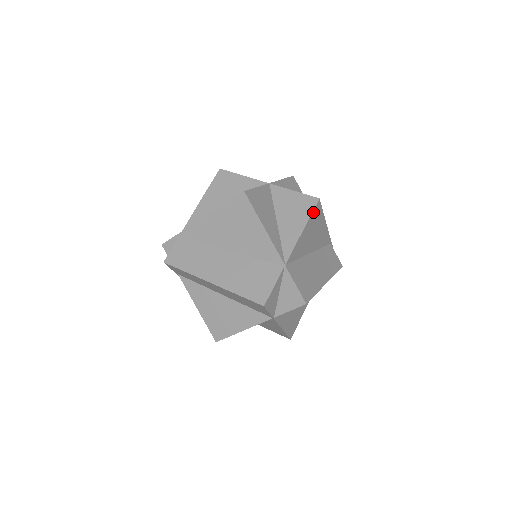
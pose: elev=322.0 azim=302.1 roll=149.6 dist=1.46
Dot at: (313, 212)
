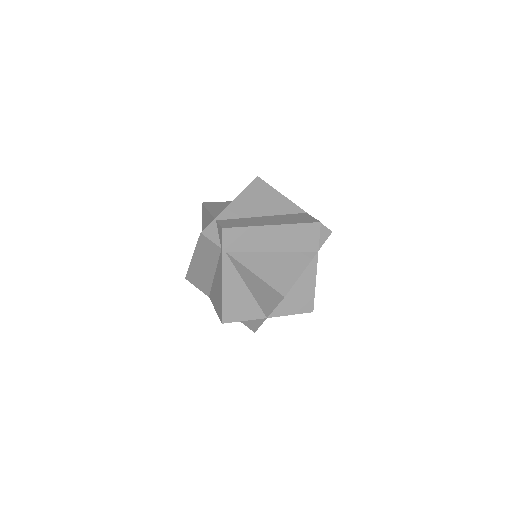
Dot at: occluded
